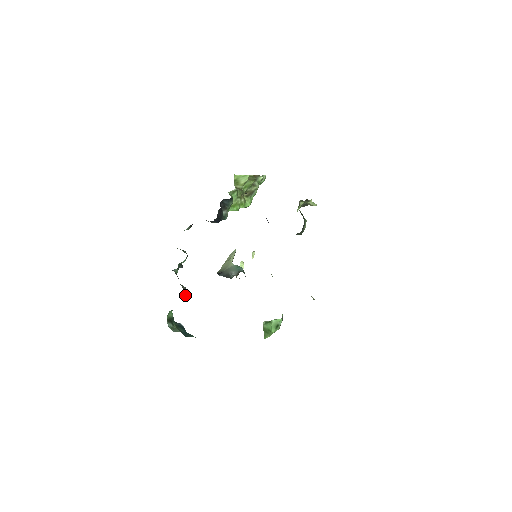
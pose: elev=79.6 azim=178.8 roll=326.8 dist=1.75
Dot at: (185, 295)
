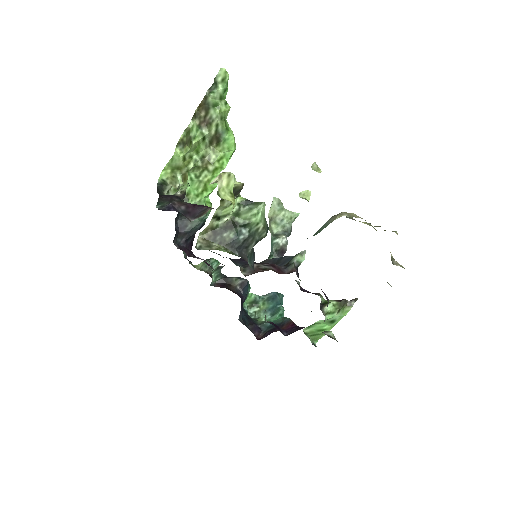
Dot at: (242, 290)
